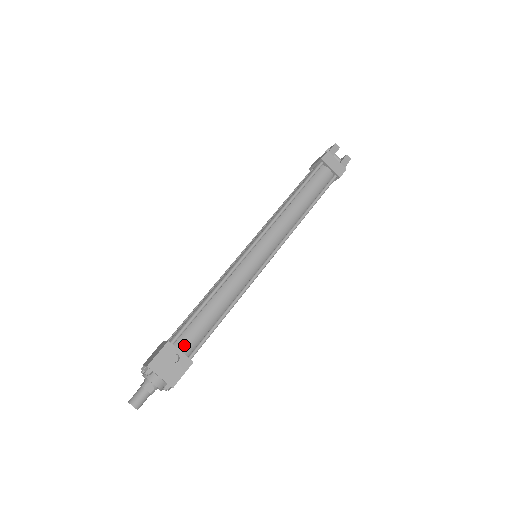
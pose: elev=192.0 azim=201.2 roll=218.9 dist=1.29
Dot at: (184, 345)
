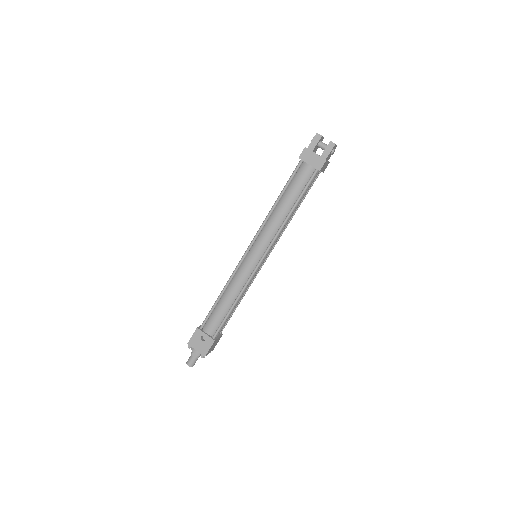
Dot at: (208, 329)
